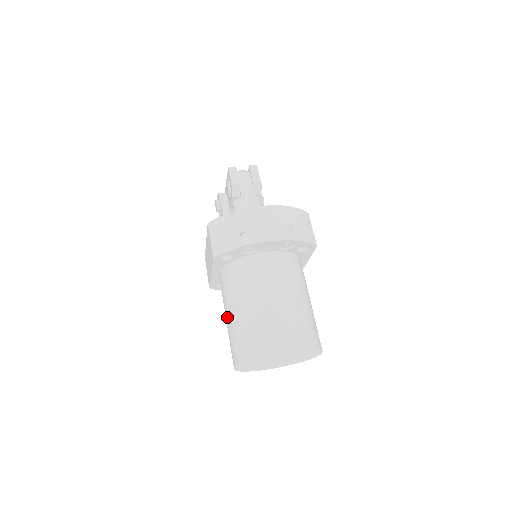
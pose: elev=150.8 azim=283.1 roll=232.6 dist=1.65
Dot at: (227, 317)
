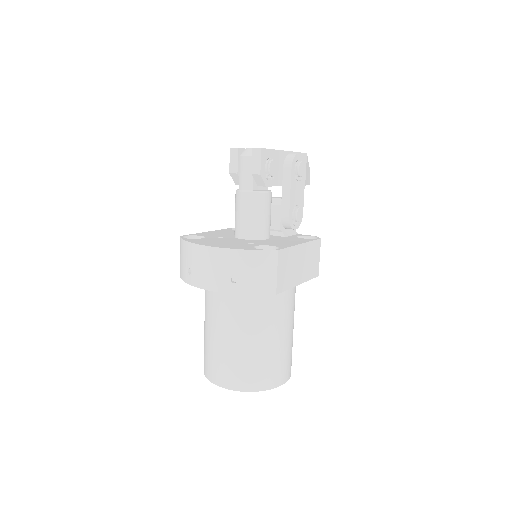
Dot at: occluded
